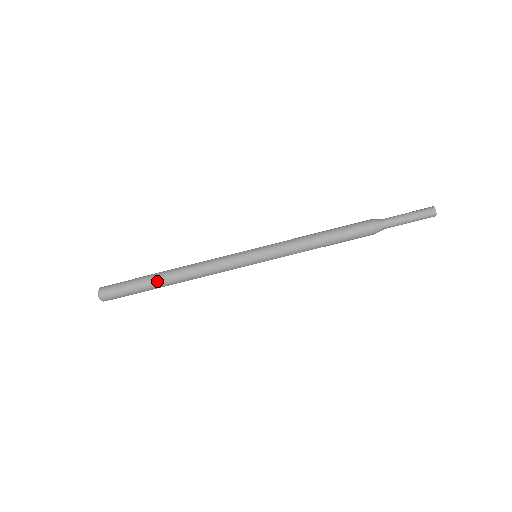
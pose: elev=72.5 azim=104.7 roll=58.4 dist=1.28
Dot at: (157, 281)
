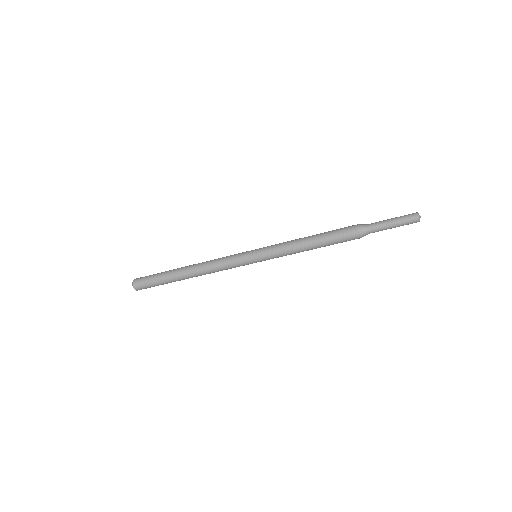
Dot at: occluded
